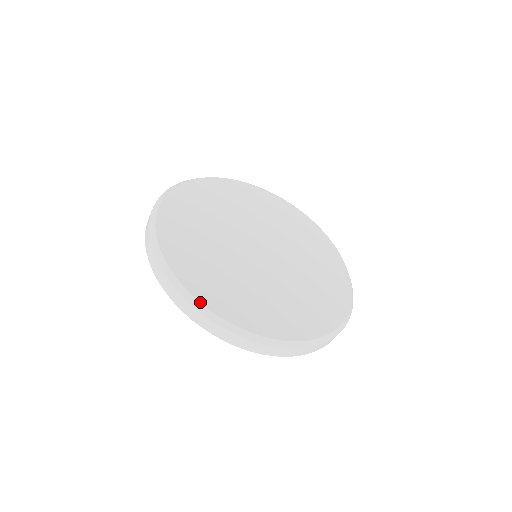
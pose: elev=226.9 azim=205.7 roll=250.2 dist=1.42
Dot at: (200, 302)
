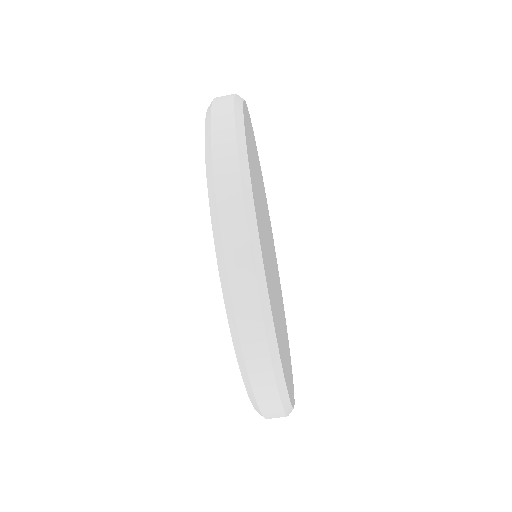
Dot at: (250, 171)
